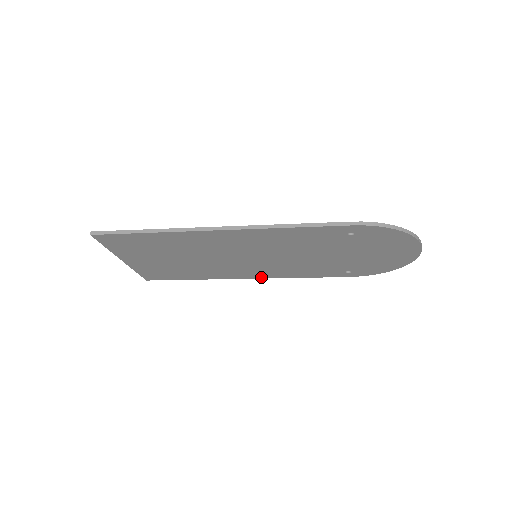
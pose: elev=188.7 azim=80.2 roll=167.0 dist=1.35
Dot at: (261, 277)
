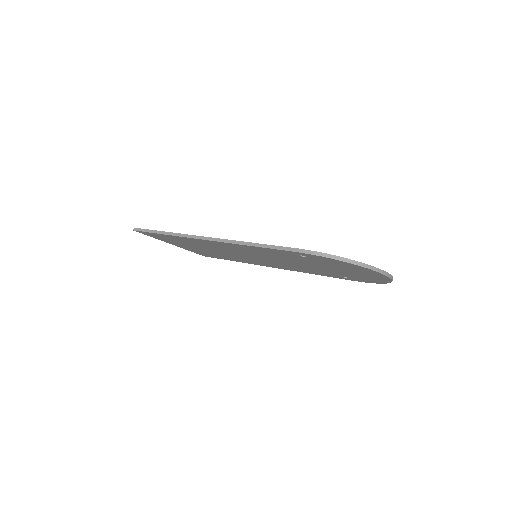
Dot at: (281, 268)
